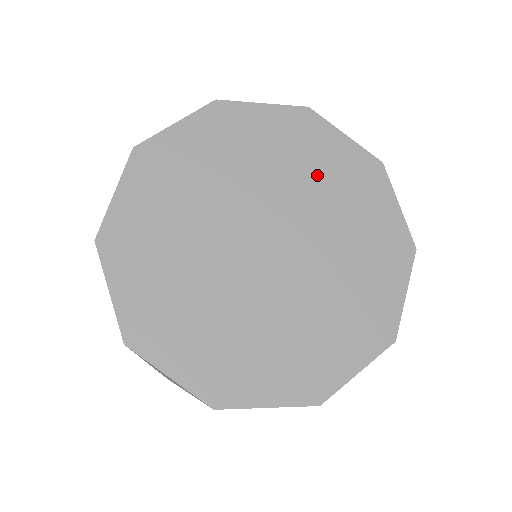
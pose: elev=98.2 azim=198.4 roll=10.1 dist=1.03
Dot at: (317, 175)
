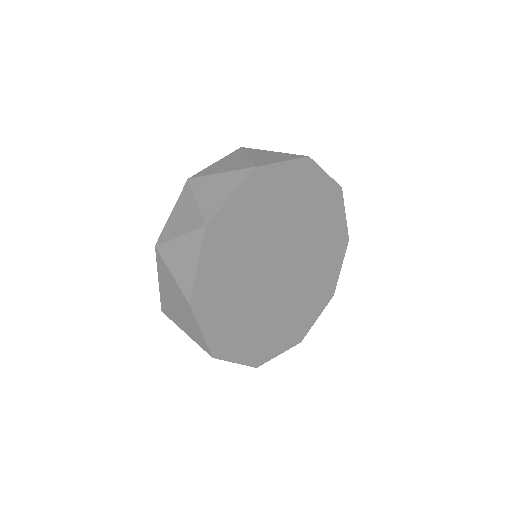
Dot at: (323, 234)
